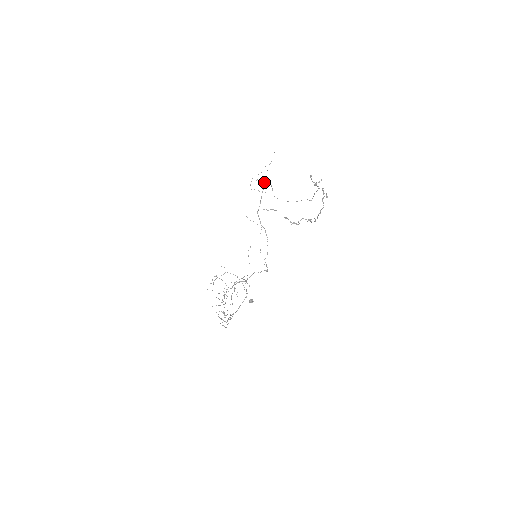
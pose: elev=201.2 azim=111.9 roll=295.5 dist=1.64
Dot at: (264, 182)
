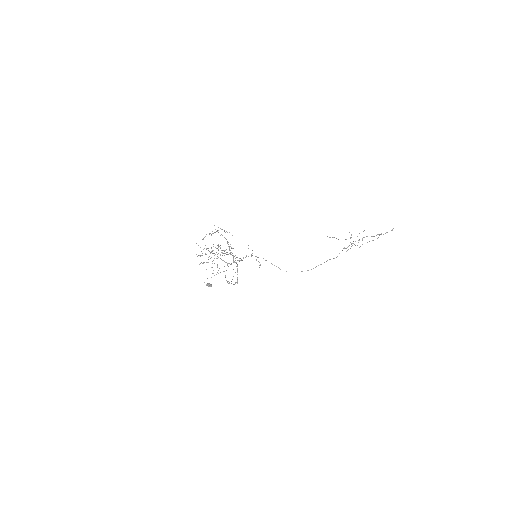
Dot at: occluded
